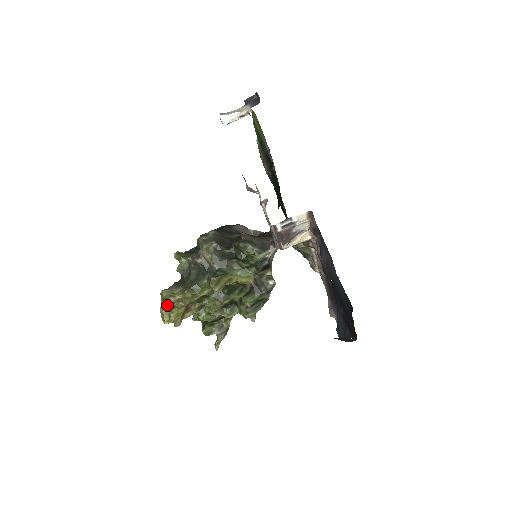
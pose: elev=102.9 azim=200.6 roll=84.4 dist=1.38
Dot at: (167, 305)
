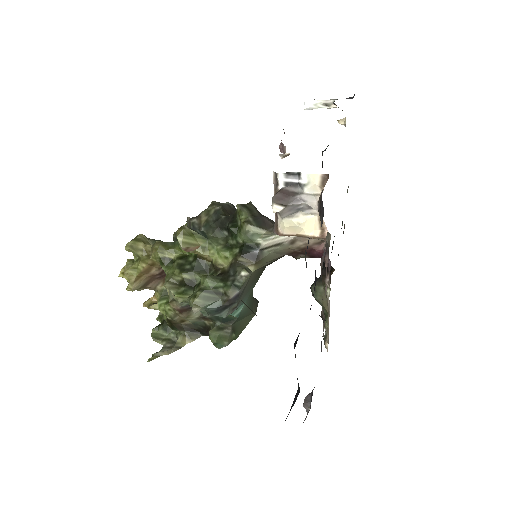
Dot at: (132, 247)
